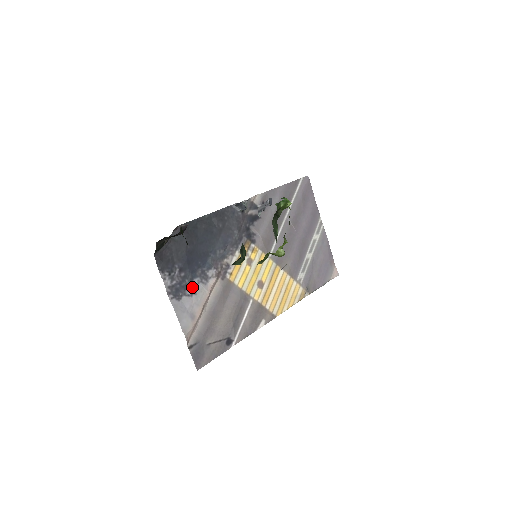
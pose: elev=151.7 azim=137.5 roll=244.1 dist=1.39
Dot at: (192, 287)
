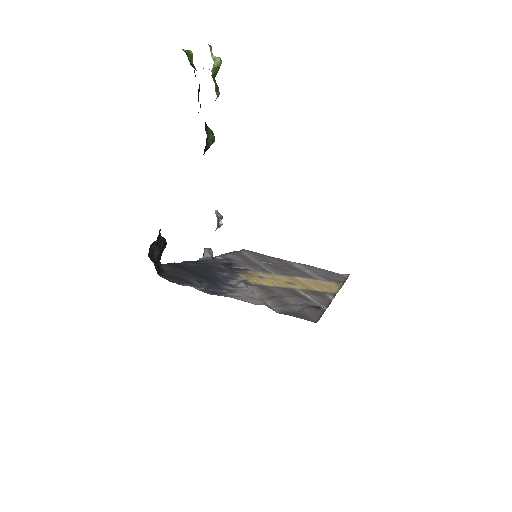
Dot at: (226, 290)
